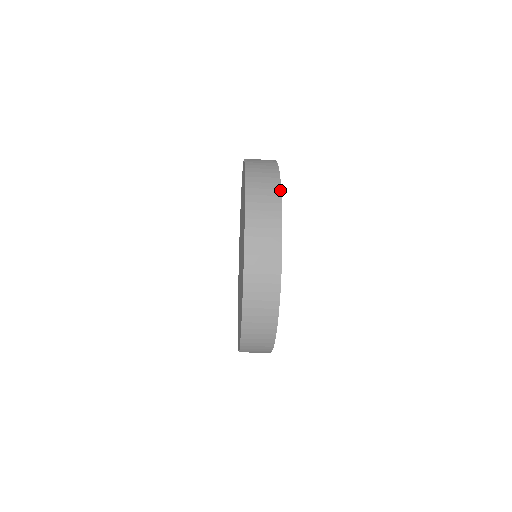
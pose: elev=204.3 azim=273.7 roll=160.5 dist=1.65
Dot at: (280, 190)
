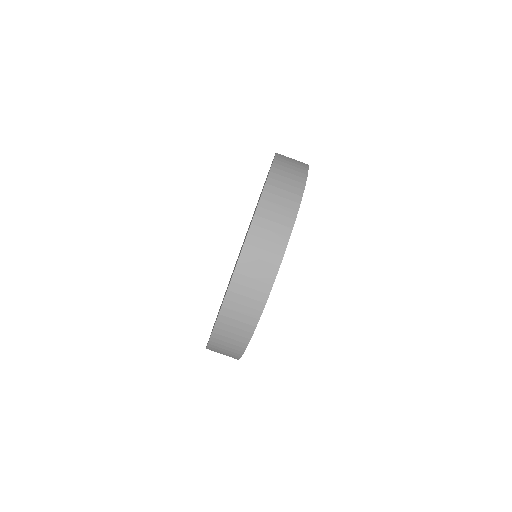
Dot at: occluded
